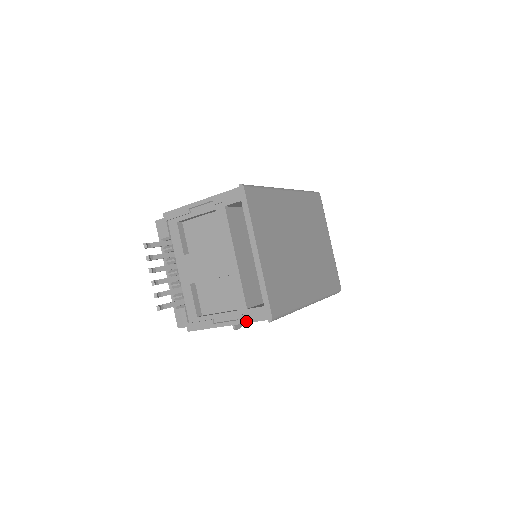
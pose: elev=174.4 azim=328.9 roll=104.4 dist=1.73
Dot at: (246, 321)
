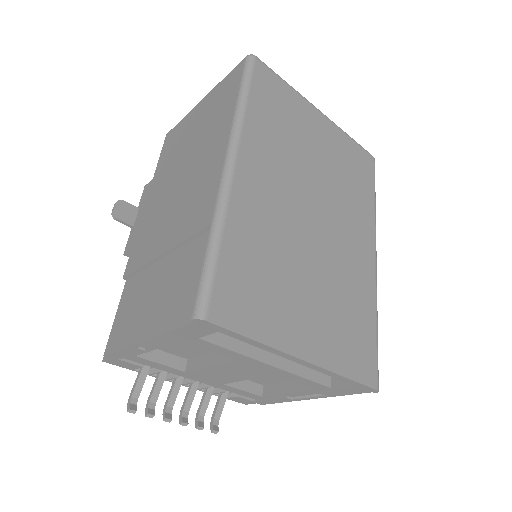
Dot at: (338, 395)
